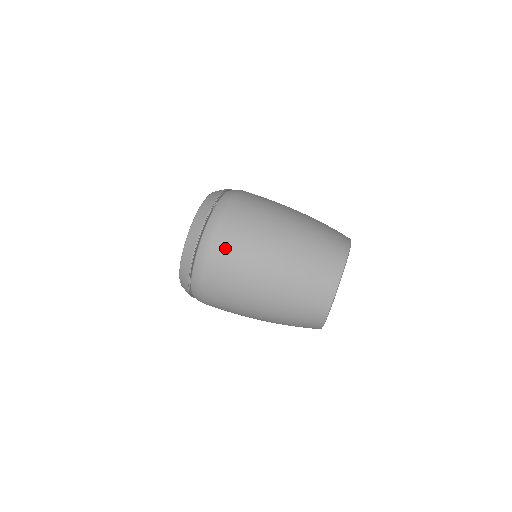
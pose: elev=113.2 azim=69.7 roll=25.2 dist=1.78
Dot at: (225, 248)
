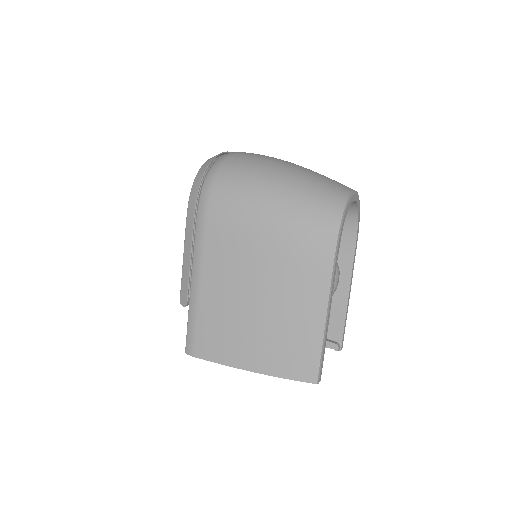
Dot at: occluded
